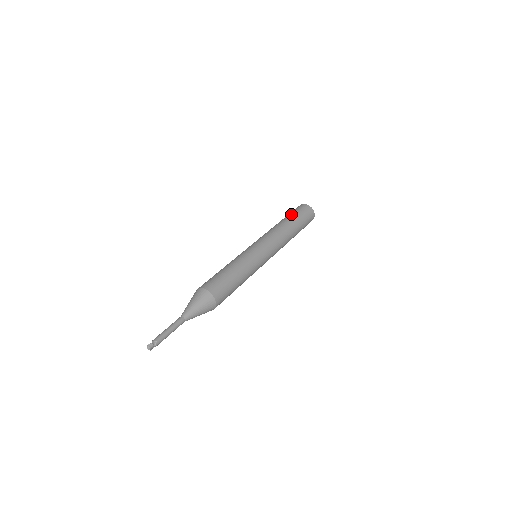
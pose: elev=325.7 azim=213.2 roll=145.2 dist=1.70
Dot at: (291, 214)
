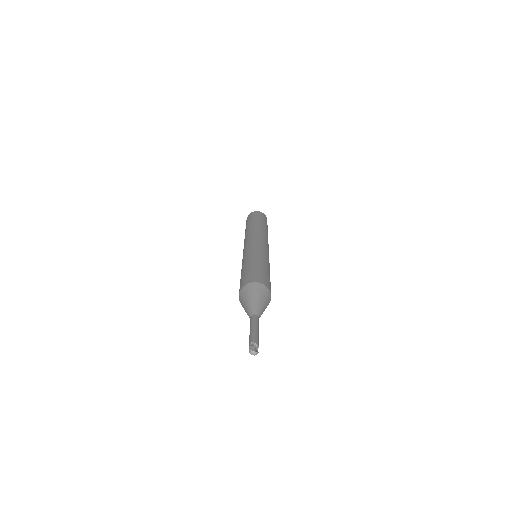
Dot at: occluded
